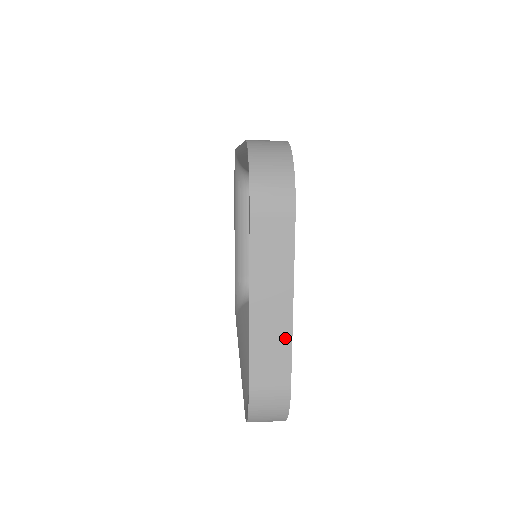
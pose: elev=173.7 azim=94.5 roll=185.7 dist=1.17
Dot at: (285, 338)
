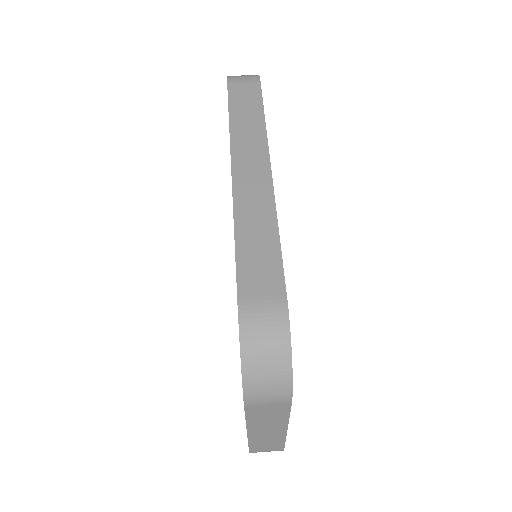
Dot at: (280, 439)
